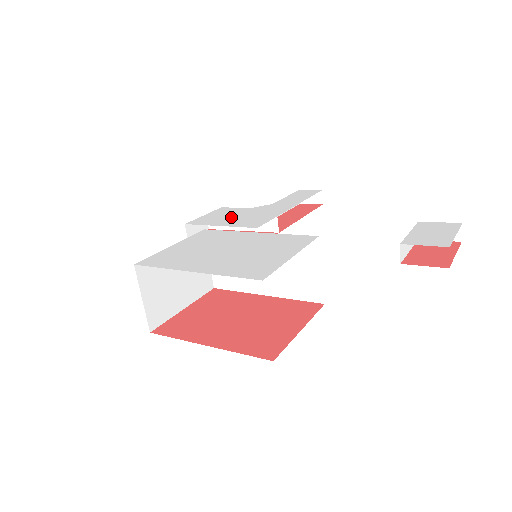
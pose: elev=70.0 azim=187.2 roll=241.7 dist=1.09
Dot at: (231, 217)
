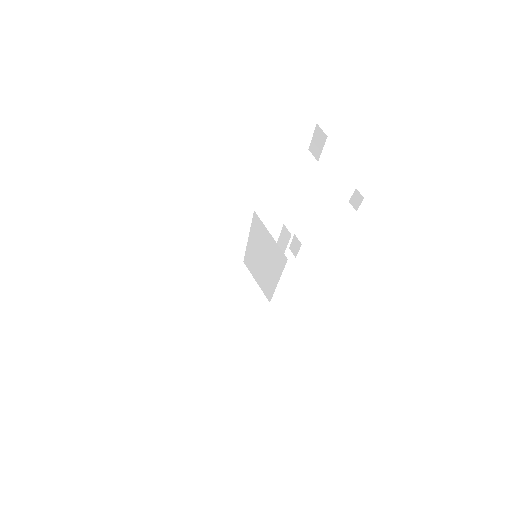
Dot at: occluded
